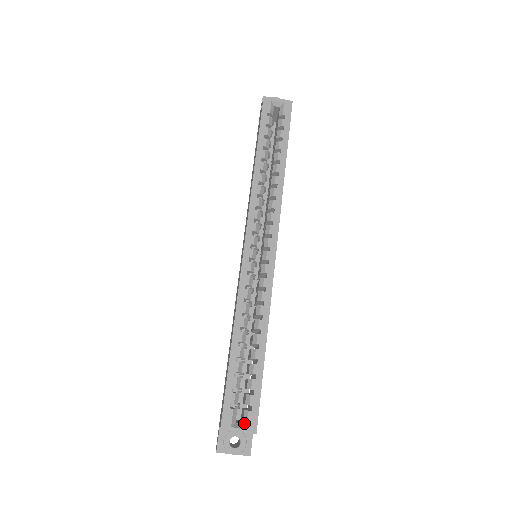
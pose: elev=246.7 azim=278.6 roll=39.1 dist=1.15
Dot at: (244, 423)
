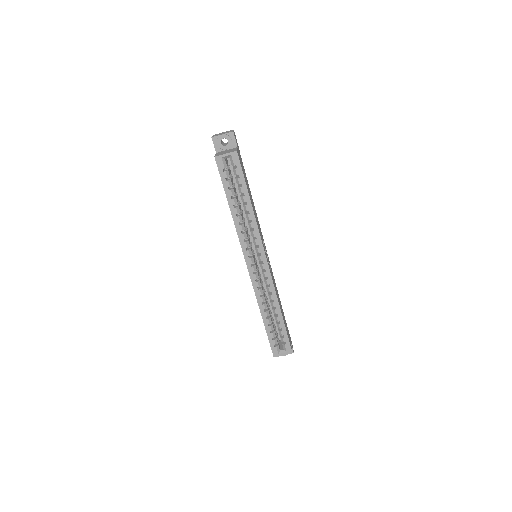
Dot at: (284, 350)
